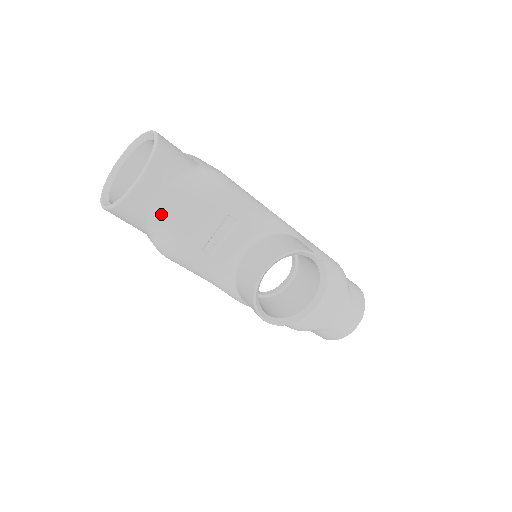
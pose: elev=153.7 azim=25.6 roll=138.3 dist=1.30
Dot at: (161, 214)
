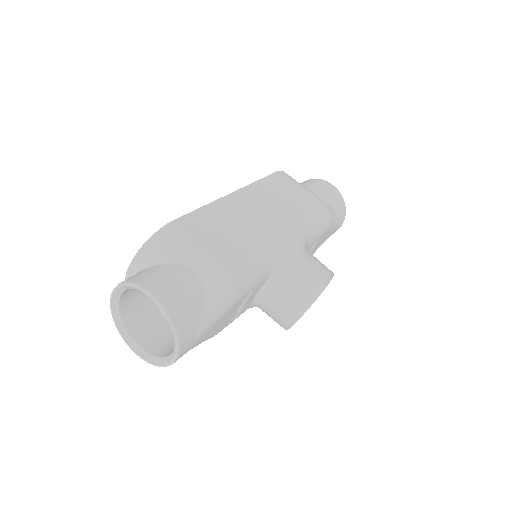
Dot at: (197, 345)
